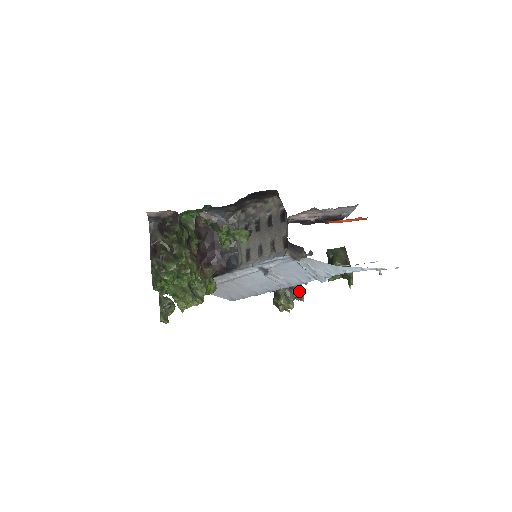
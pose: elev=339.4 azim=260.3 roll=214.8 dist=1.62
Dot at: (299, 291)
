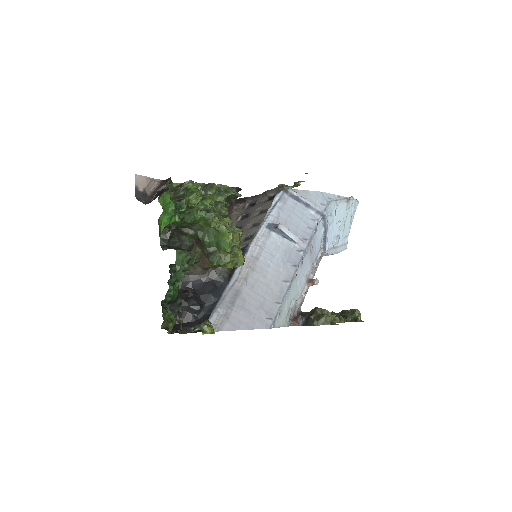
Dot at: occluded
